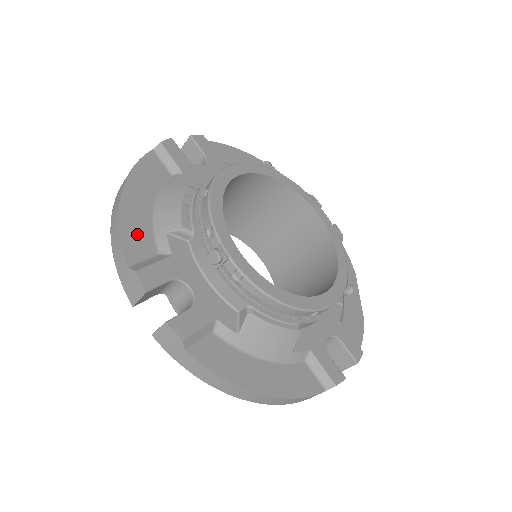
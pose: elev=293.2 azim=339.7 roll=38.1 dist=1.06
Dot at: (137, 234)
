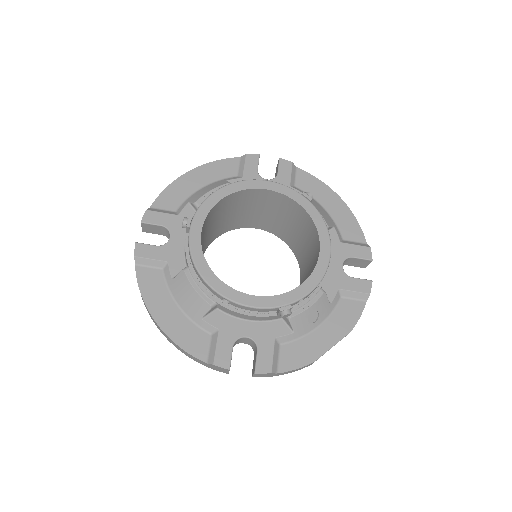
Dot at: (174, 196)
